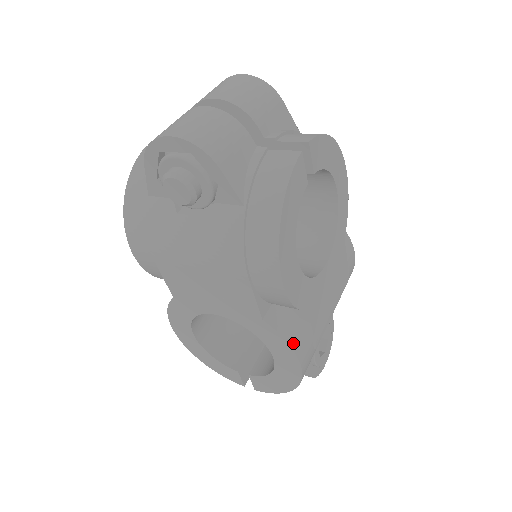
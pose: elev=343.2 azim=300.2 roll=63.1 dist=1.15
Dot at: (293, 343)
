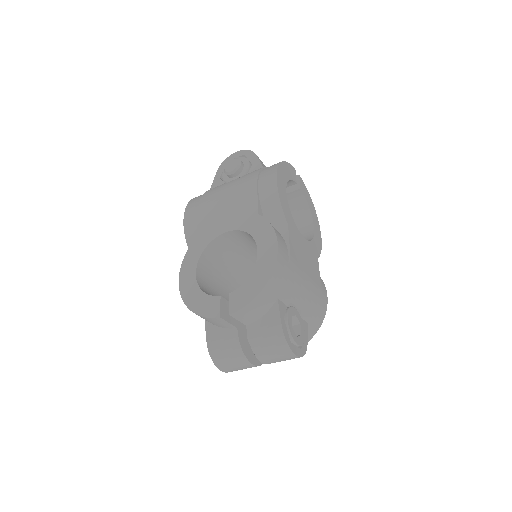
Dot at: (275, 230)
